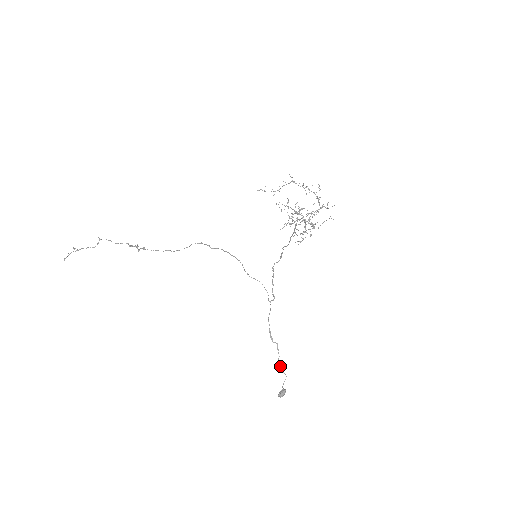
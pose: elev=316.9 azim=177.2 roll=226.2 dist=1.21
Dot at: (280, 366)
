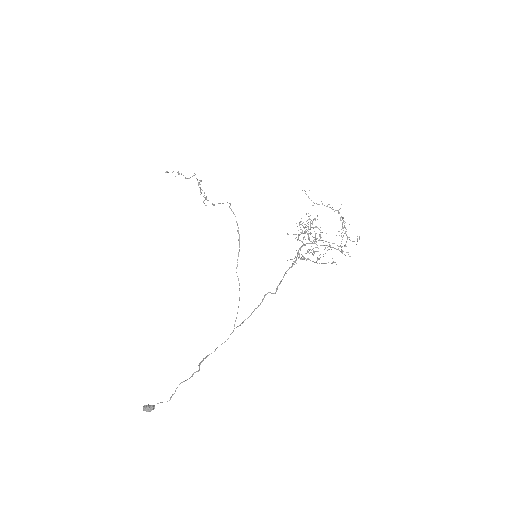
Dot at: (177, 387)
